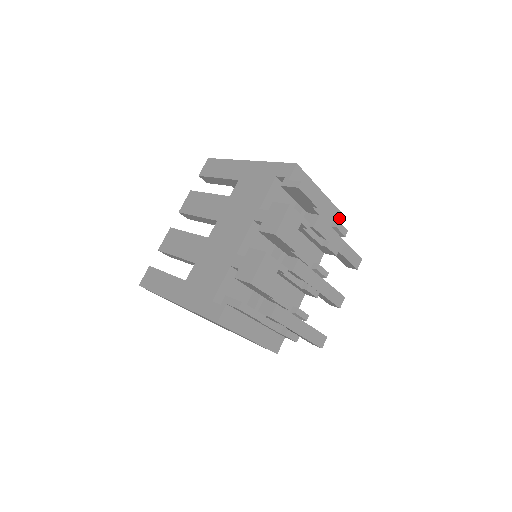
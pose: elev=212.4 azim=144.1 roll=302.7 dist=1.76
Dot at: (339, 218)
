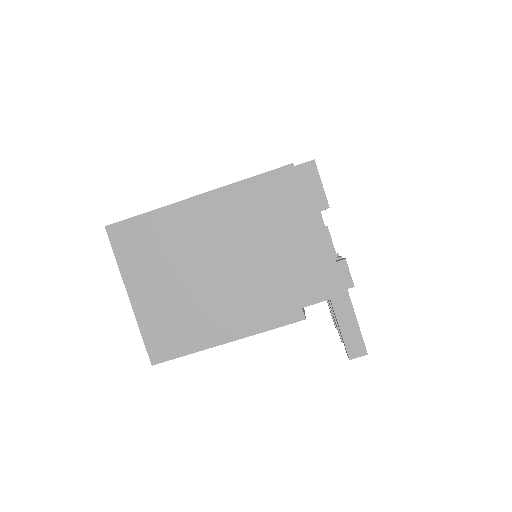
Dot at: occluded
